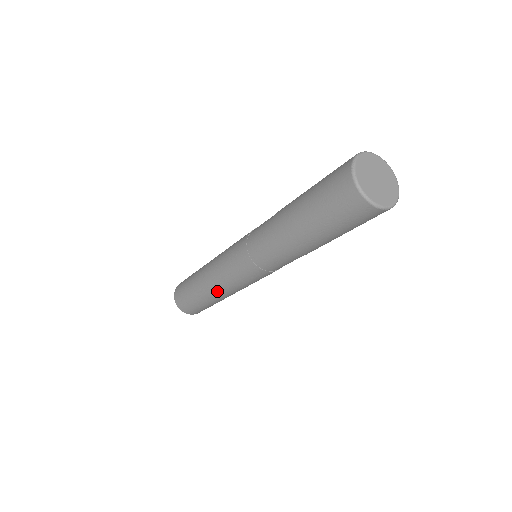
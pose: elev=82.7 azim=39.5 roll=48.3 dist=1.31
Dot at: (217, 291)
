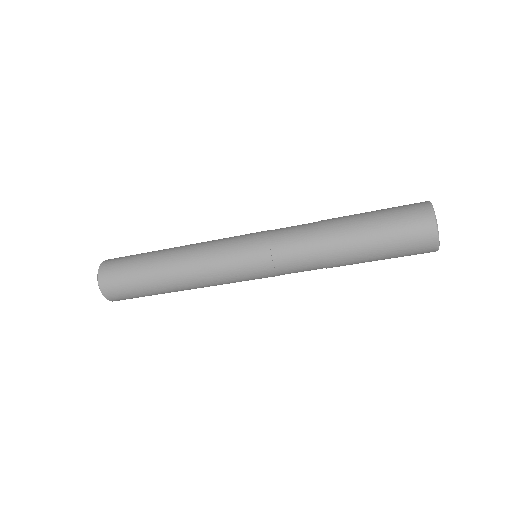
Dot at: (194, 287)
